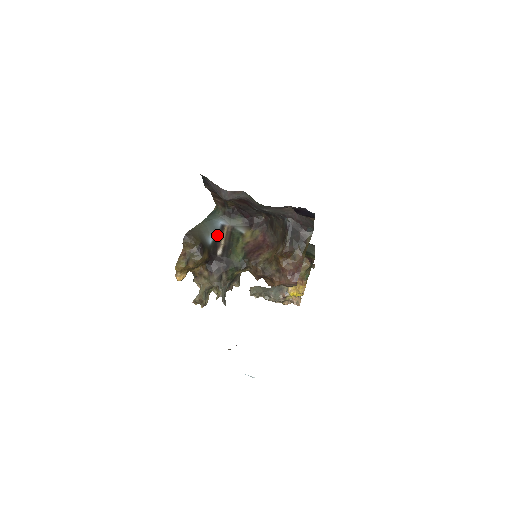
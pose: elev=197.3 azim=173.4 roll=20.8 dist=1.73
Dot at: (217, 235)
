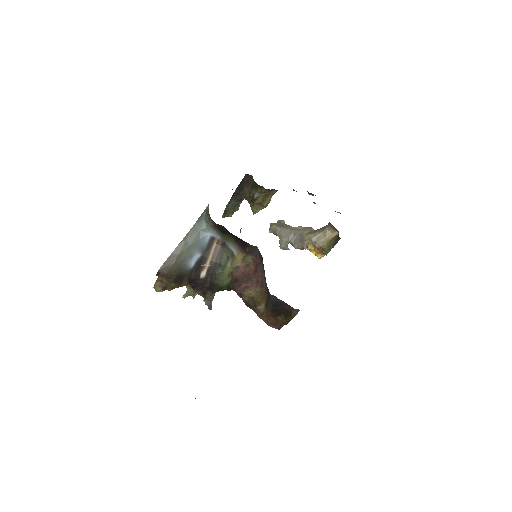
Dot at: (202, 254)
